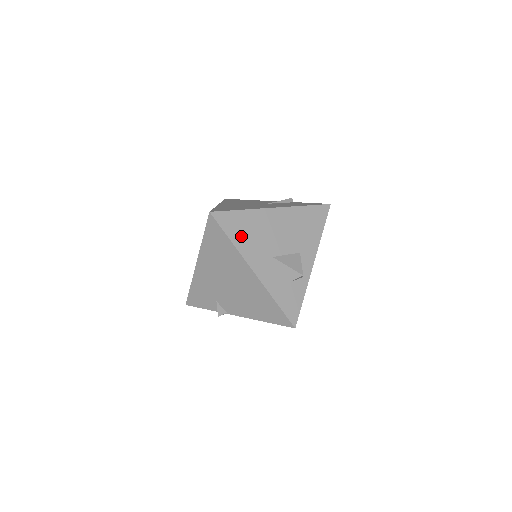
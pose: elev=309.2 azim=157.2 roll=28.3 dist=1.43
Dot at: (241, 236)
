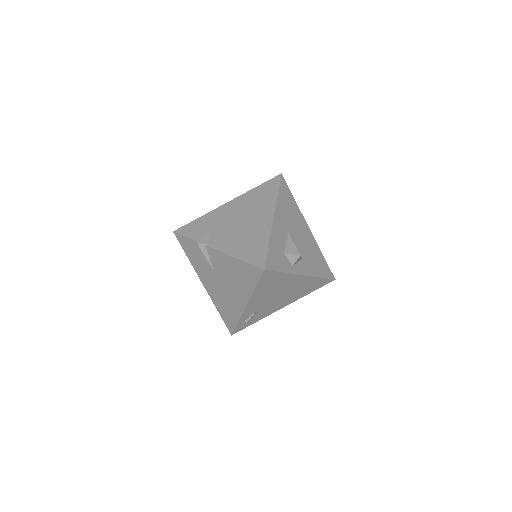
Dot at: (284, 202)
